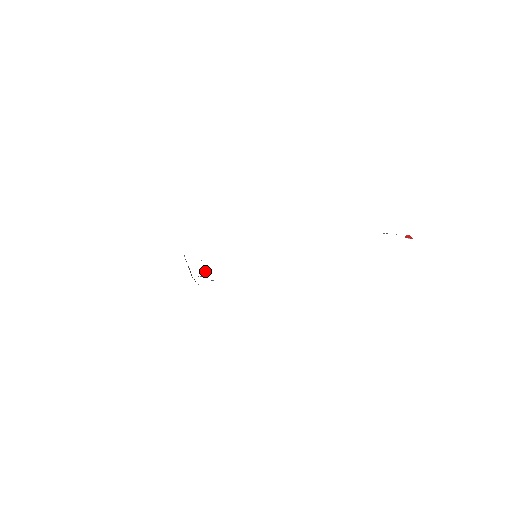
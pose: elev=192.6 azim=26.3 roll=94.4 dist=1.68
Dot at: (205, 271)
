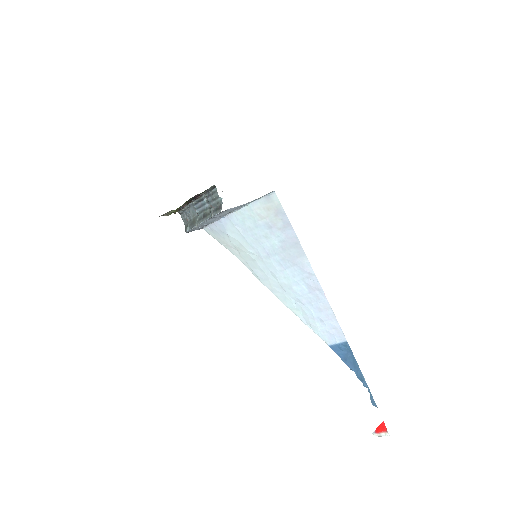
Dot at: (197, 221)
